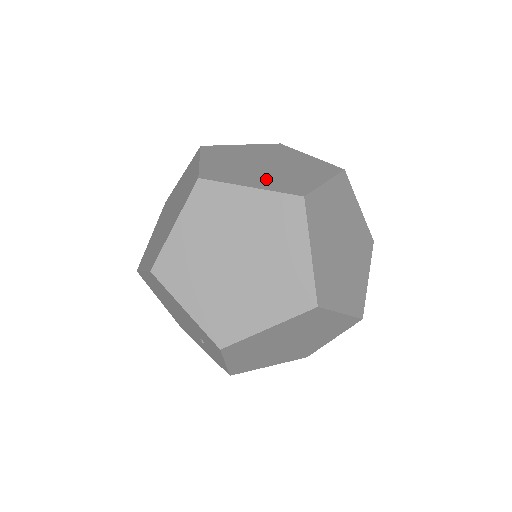
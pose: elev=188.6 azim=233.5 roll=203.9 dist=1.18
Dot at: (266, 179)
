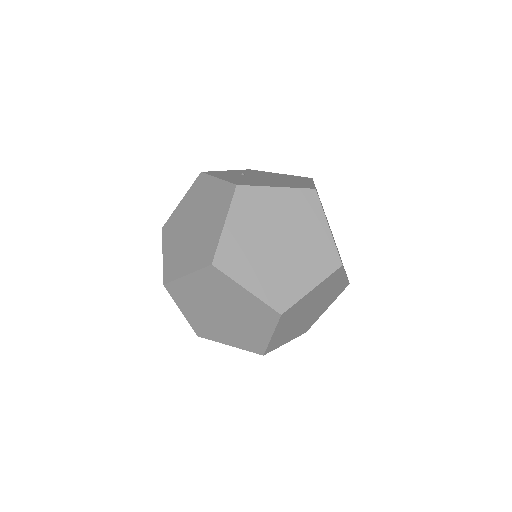
Dot at: (193, 254)
